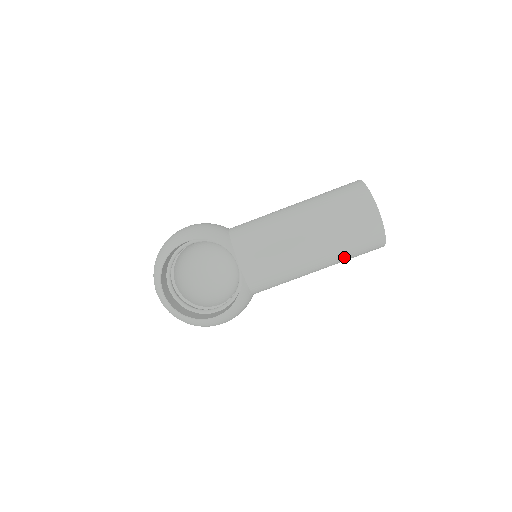
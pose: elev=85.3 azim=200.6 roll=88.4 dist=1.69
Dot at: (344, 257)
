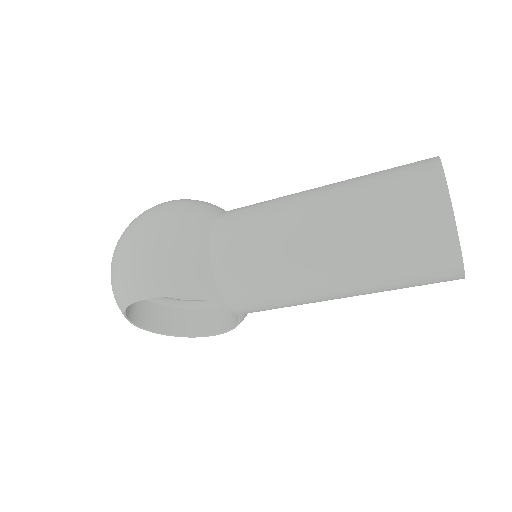
Dot at: occluded
